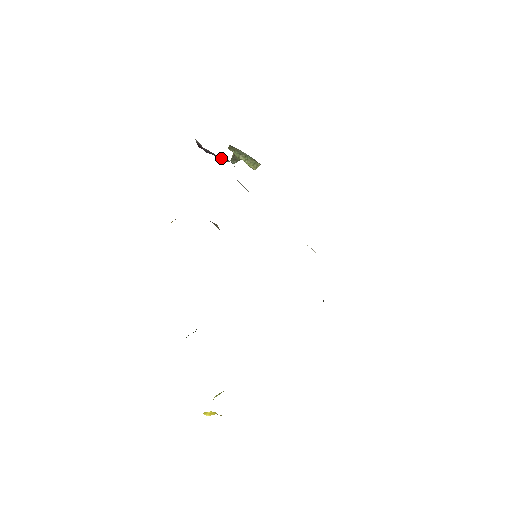
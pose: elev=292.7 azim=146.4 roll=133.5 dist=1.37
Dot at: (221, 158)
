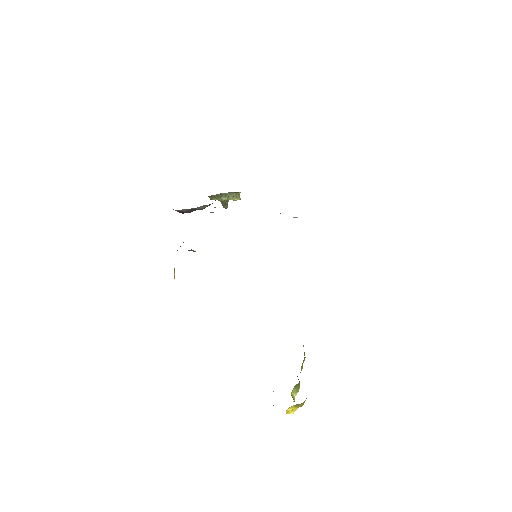
Dot at: (198, 208)
